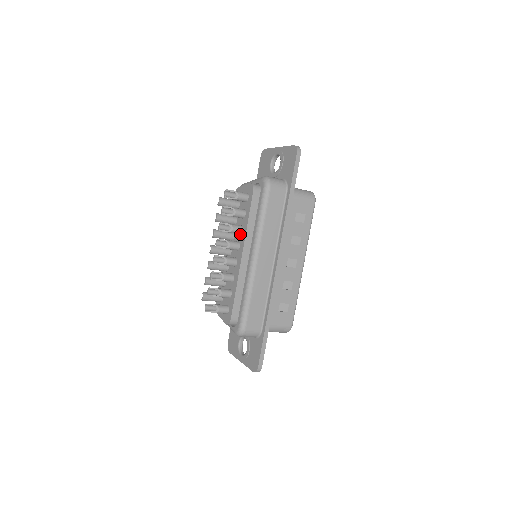
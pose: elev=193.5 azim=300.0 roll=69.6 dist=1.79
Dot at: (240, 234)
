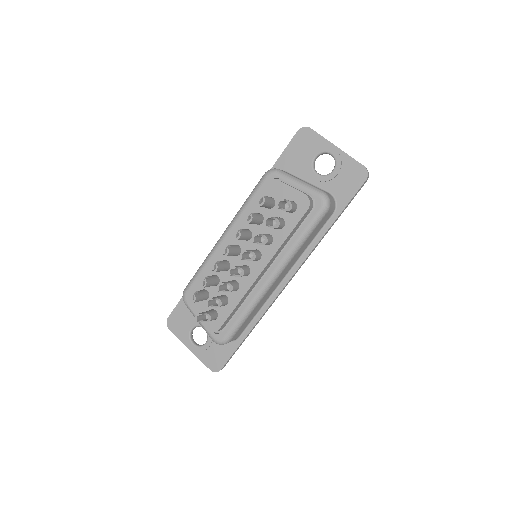
Dot at: occluded
